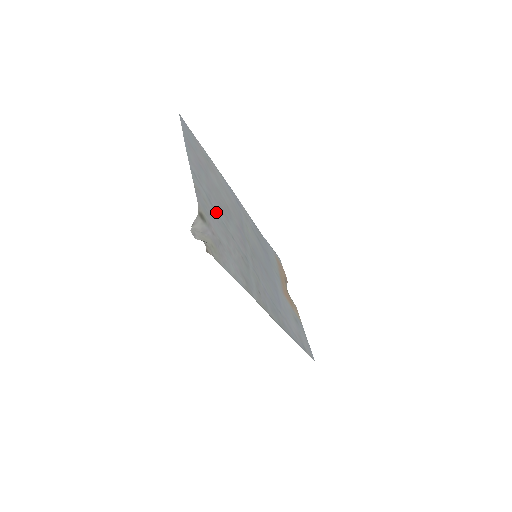
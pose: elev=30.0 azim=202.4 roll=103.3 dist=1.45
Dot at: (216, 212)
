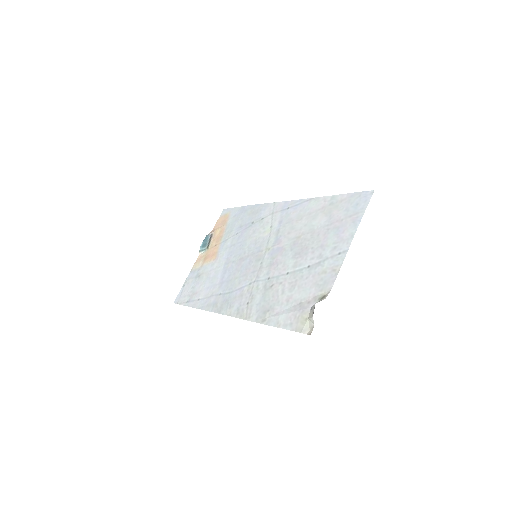
Dot at: (310, 267)
